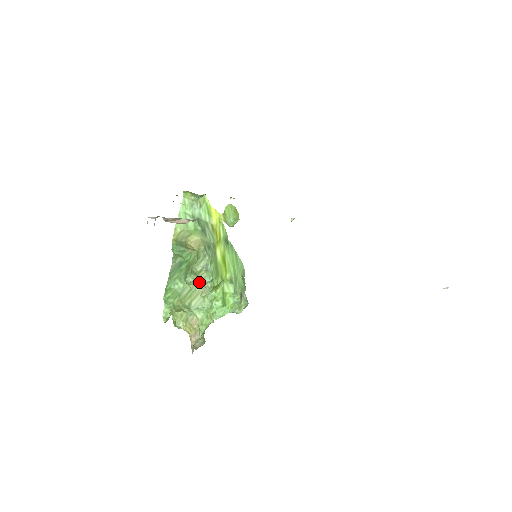
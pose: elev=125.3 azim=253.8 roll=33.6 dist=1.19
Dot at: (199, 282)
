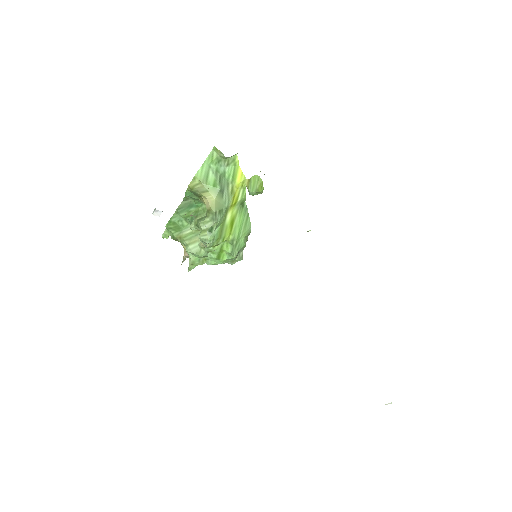
Dot at: occluded
